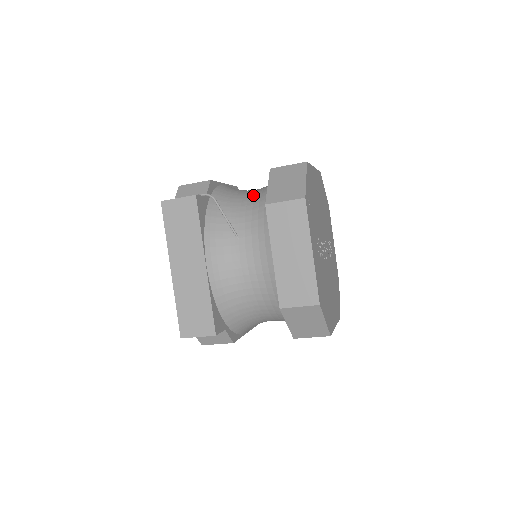
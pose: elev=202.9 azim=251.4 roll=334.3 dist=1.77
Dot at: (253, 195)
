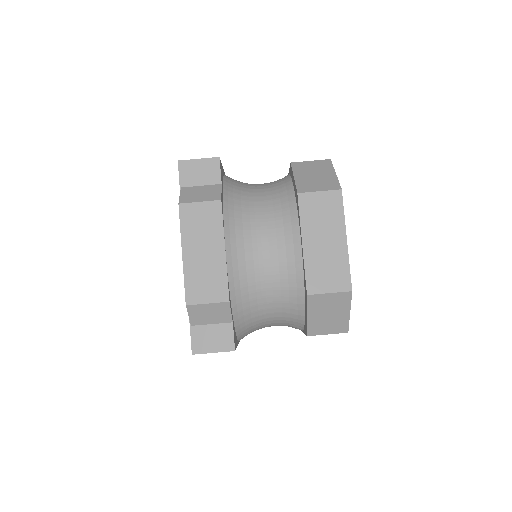
Dot at: occluded
